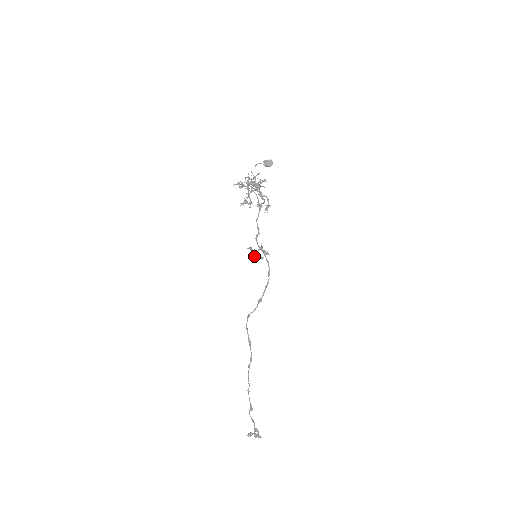
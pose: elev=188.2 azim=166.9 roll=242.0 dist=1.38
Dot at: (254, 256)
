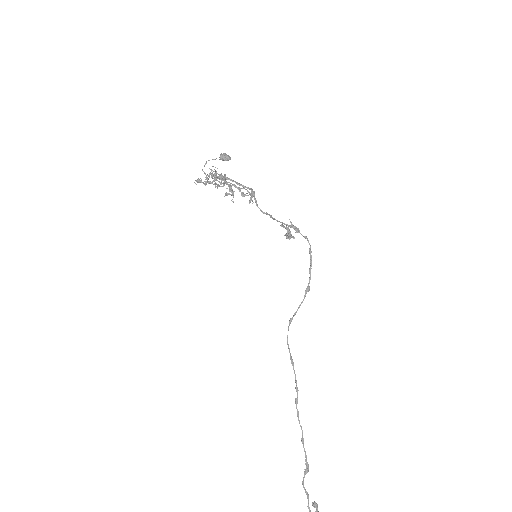
Dot at: (286, 236)
